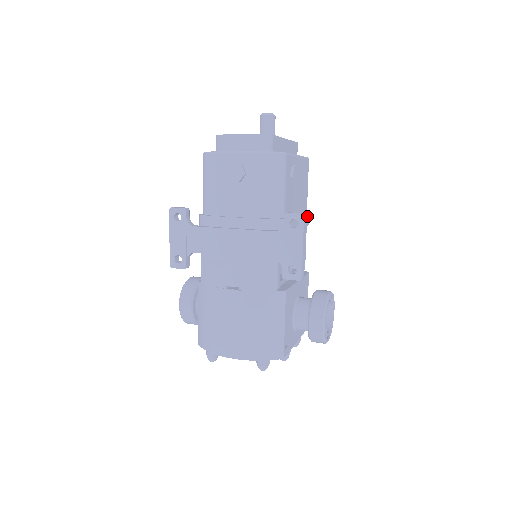
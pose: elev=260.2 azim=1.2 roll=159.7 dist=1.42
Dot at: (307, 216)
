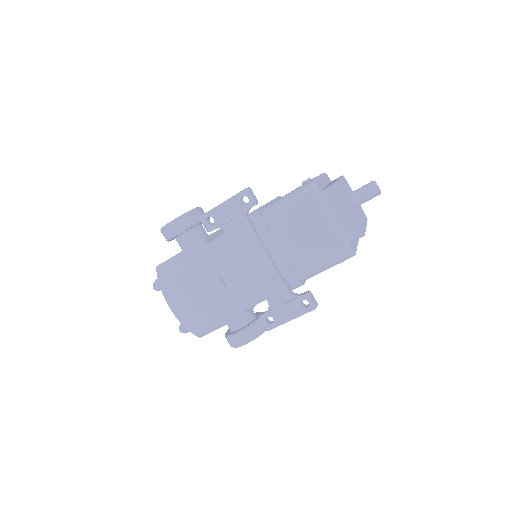
Dot at: occluded
